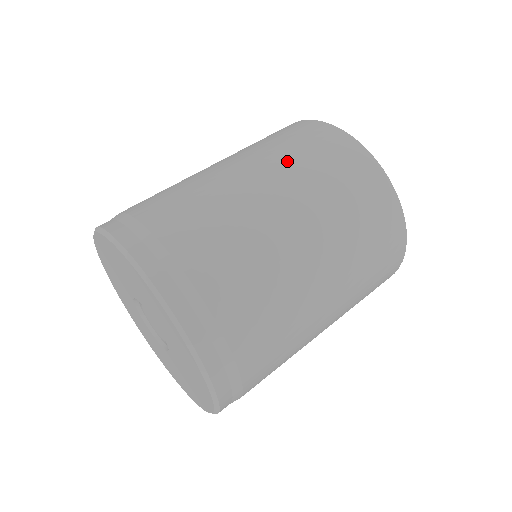
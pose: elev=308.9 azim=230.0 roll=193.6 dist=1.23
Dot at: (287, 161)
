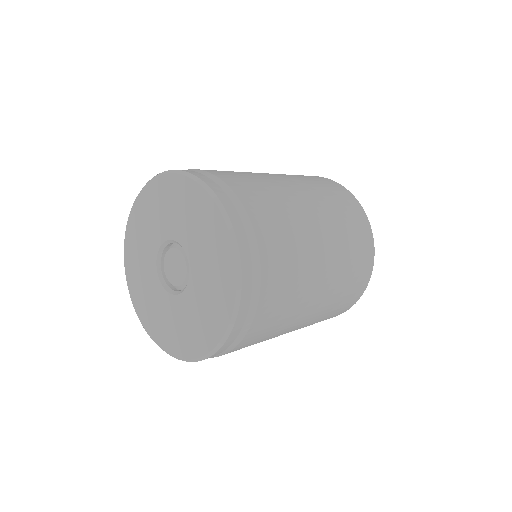
Dot at: (333, 214)
